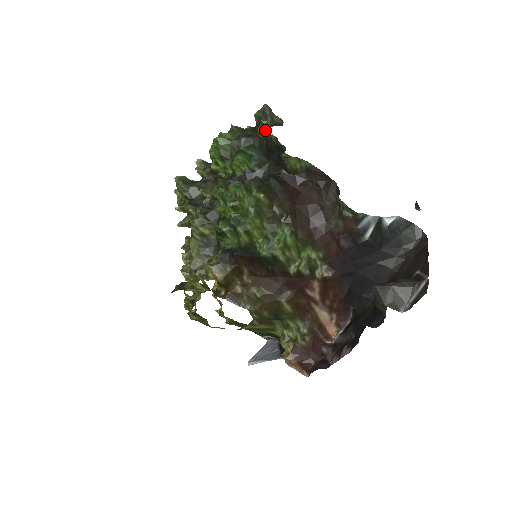
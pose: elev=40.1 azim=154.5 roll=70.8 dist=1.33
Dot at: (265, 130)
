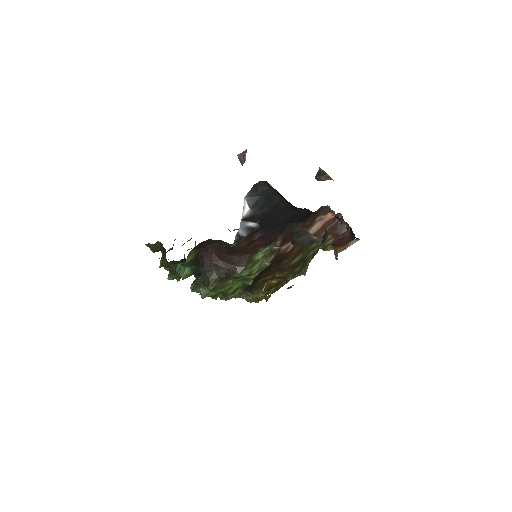
Dot at: occluded
